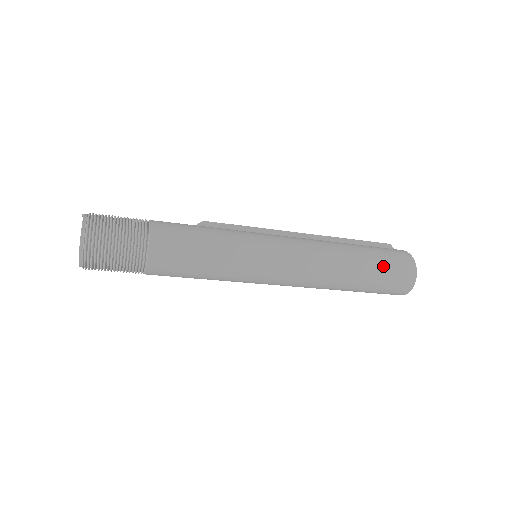
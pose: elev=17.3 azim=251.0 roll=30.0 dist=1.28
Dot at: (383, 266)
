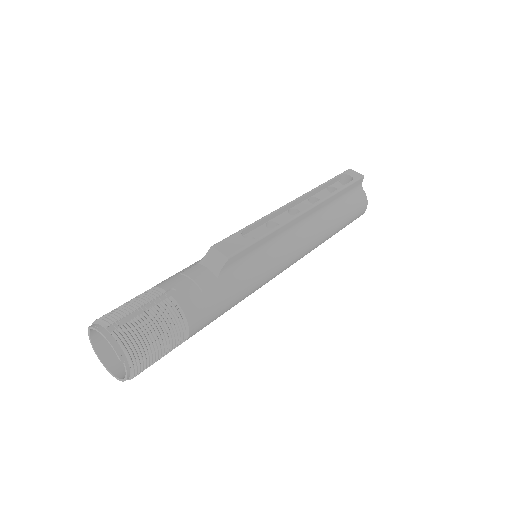
Dot at: occluded
